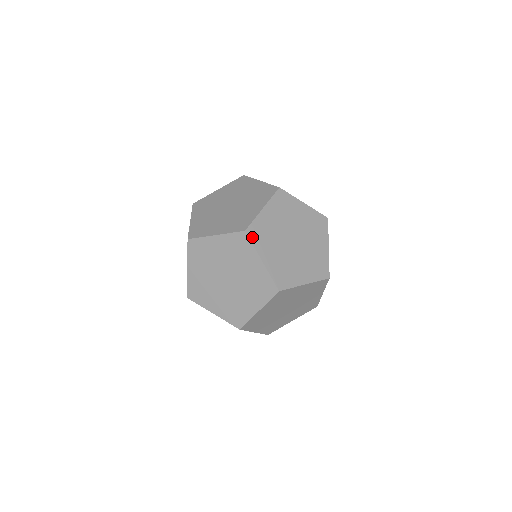
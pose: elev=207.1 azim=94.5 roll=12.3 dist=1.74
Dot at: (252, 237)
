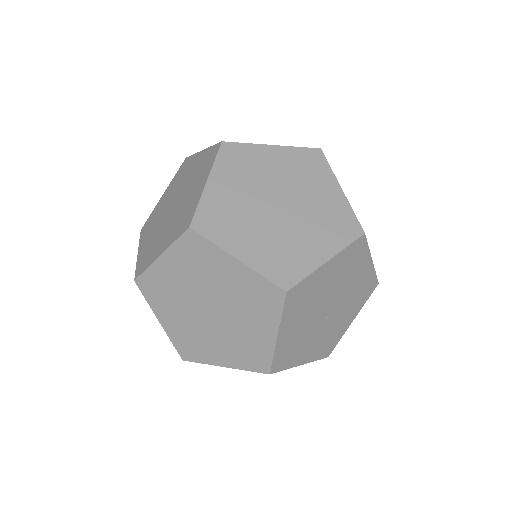
Dot at: (327, 161)
